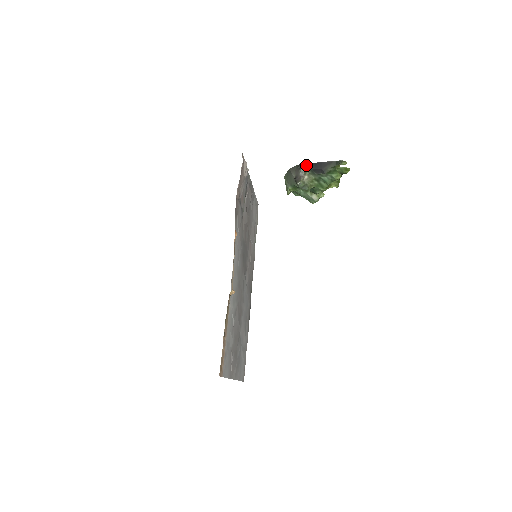
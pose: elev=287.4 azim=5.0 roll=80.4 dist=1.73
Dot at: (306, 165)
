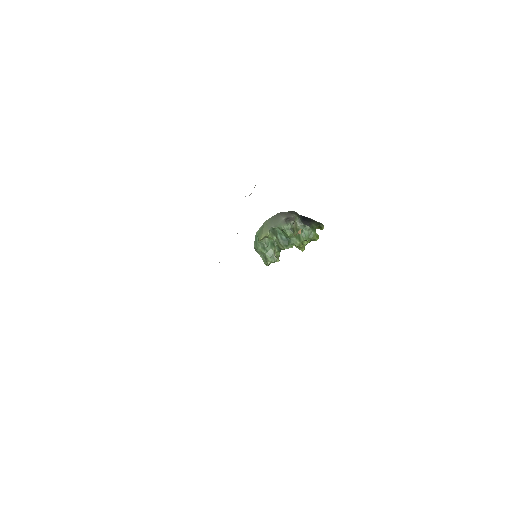
Dot at: (297, 214)
